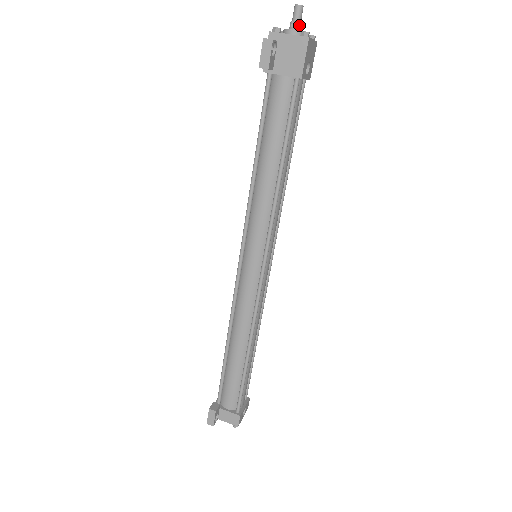
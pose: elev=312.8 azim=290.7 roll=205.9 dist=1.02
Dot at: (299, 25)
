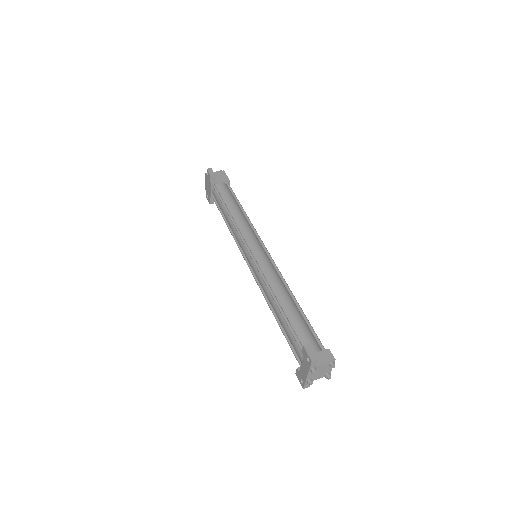
Dot at: occluded
